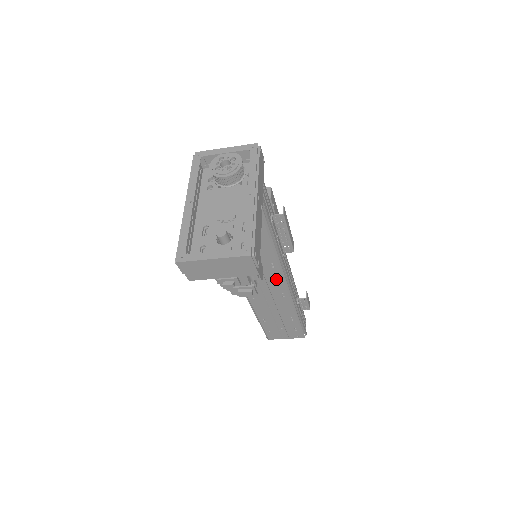
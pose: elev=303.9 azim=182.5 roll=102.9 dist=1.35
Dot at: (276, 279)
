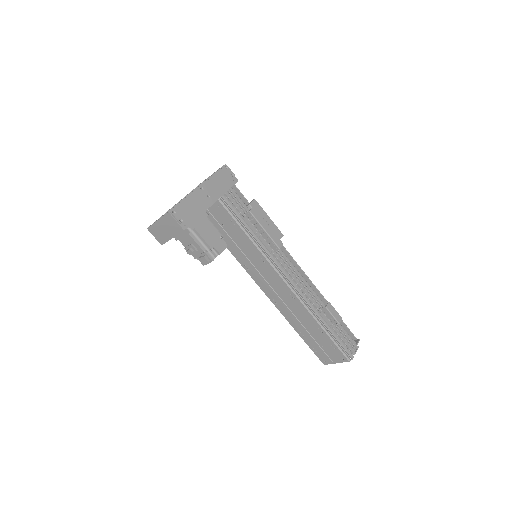
Dot at: (275, 276)
